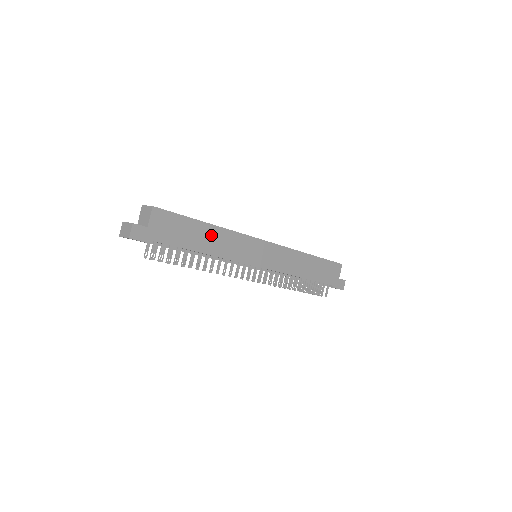
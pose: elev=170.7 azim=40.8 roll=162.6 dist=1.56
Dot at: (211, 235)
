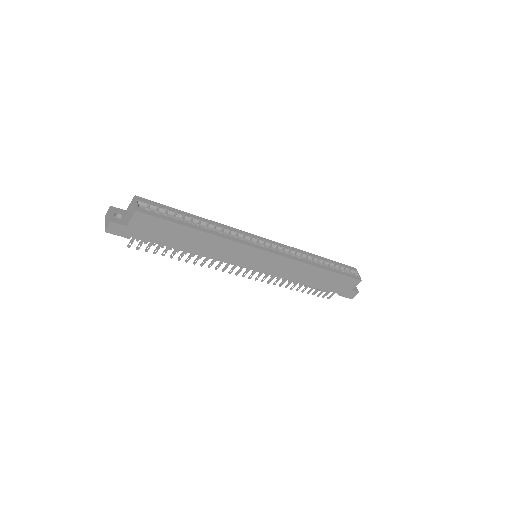
Dot at: (201, 240)
